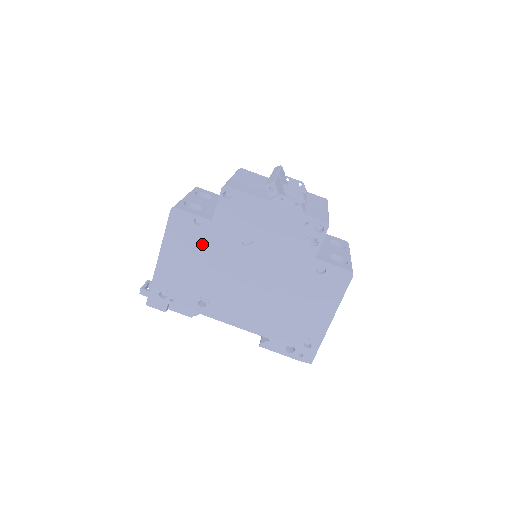
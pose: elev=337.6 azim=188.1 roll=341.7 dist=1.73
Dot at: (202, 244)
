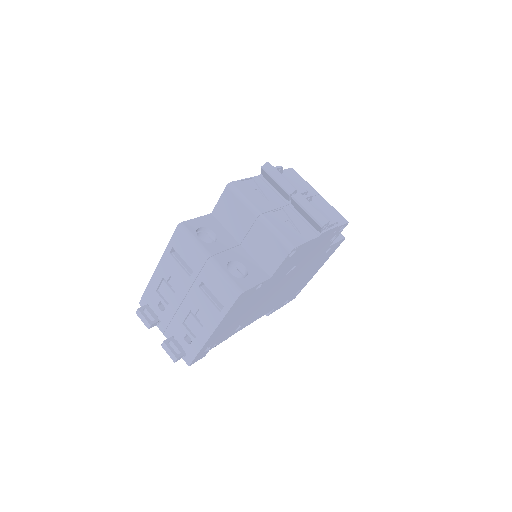
Dot at: (255, 297)
